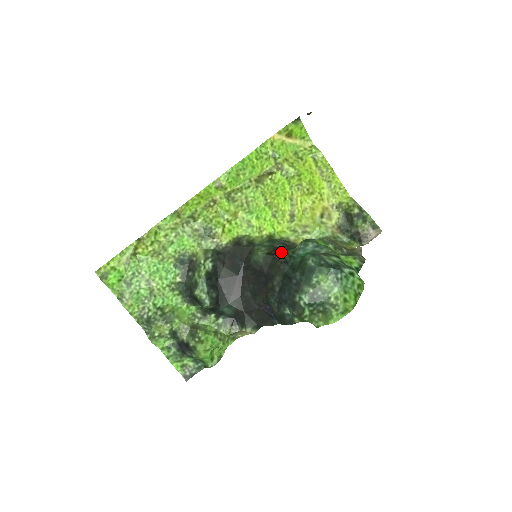
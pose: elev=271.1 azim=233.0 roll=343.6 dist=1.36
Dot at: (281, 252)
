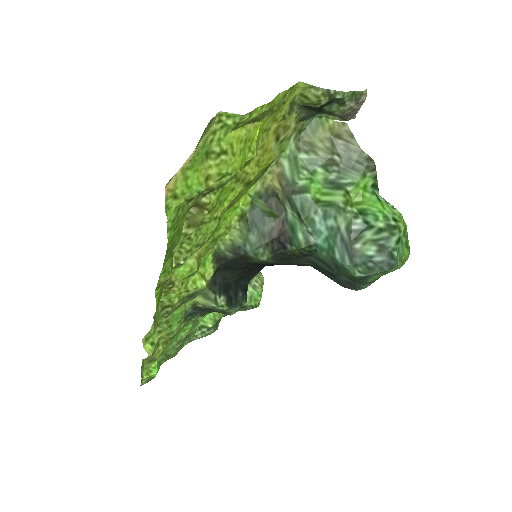
Dot at: (289, 247)
